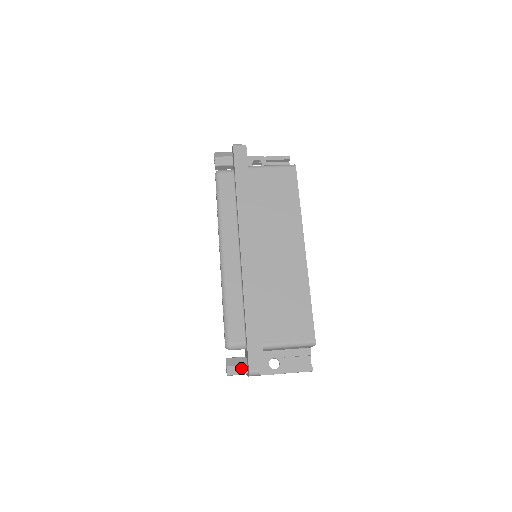
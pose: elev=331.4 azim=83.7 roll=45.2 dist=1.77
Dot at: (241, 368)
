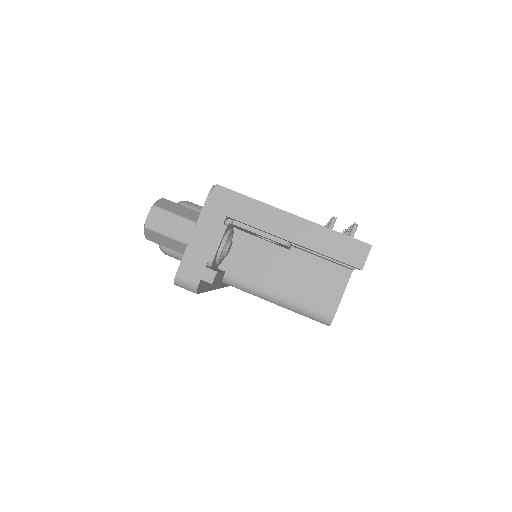
Dot at: occluded
